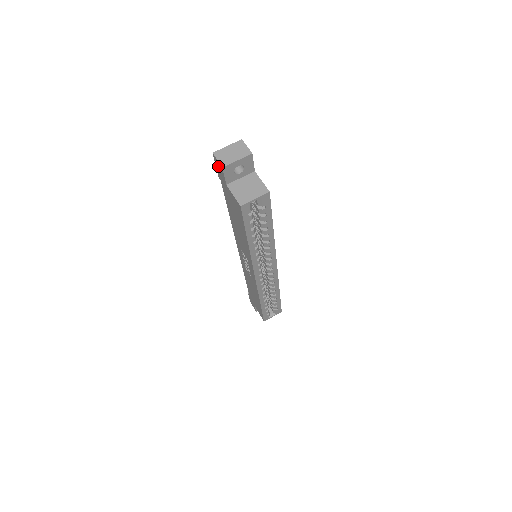
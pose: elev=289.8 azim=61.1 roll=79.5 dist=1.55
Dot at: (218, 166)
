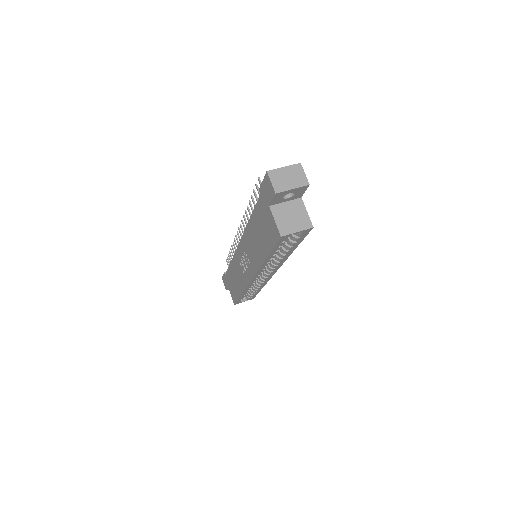
Dot at: (268, 186)
